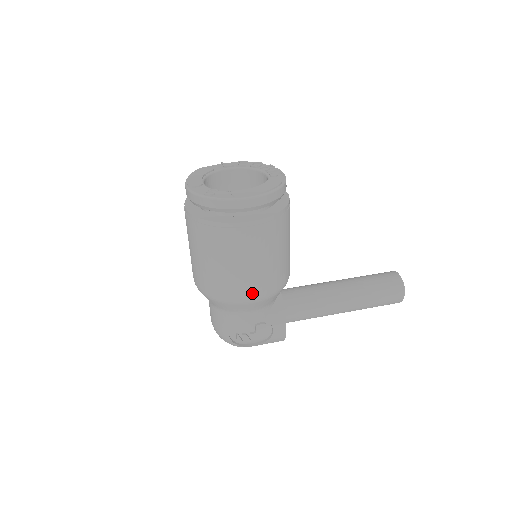
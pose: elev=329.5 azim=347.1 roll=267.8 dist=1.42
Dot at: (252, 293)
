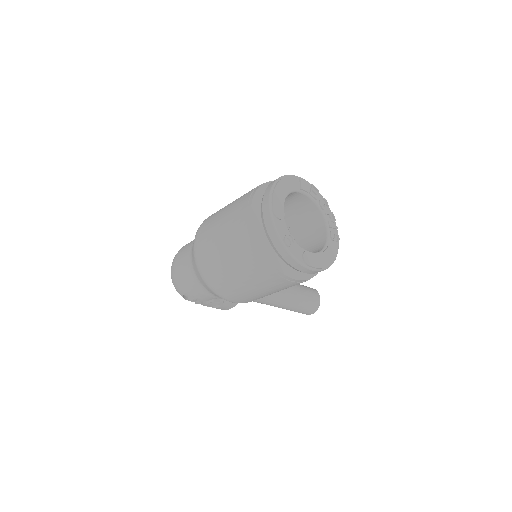
Dot at: (240, 300)
